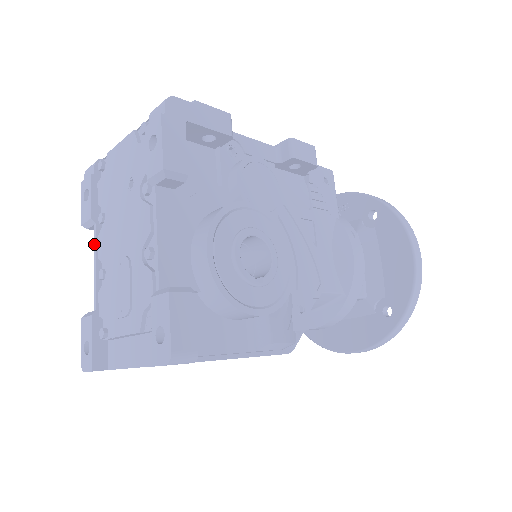
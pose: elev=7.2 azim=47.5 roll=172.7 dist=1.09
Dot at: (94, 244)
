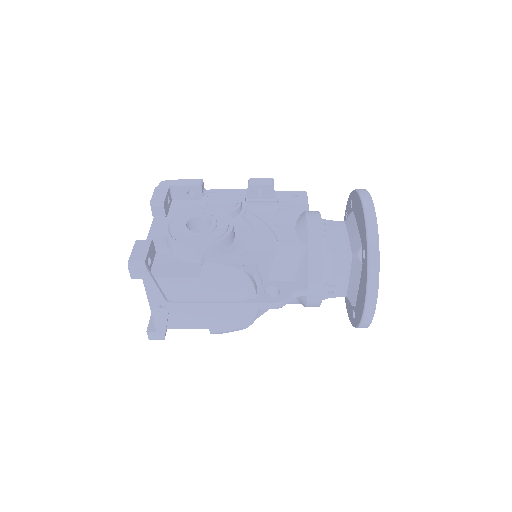
Dot at: occluded
